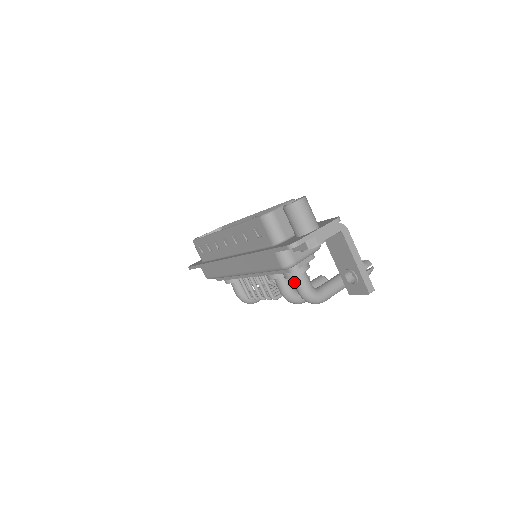
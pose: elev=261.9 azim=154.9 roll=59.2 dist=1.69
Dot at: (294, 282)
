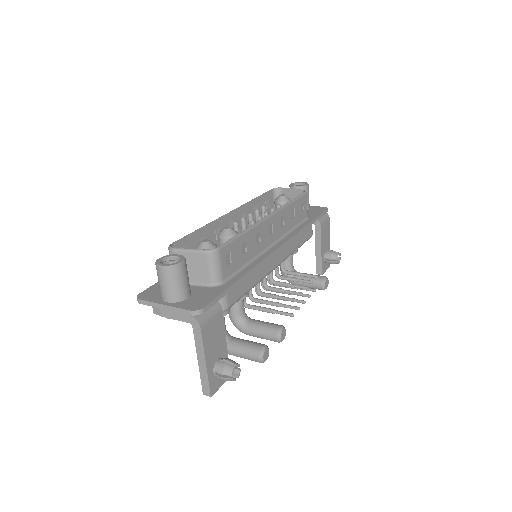
Dot at: occluded
